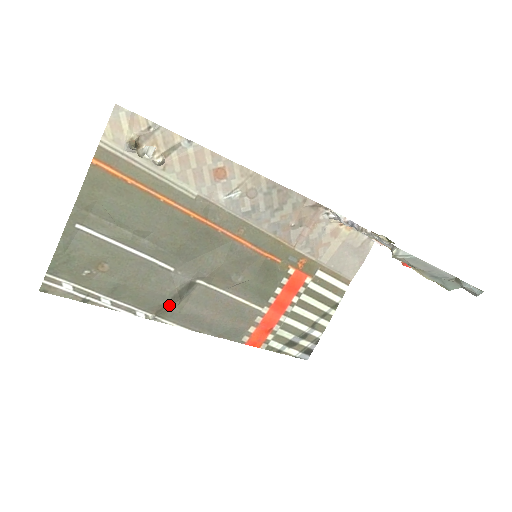
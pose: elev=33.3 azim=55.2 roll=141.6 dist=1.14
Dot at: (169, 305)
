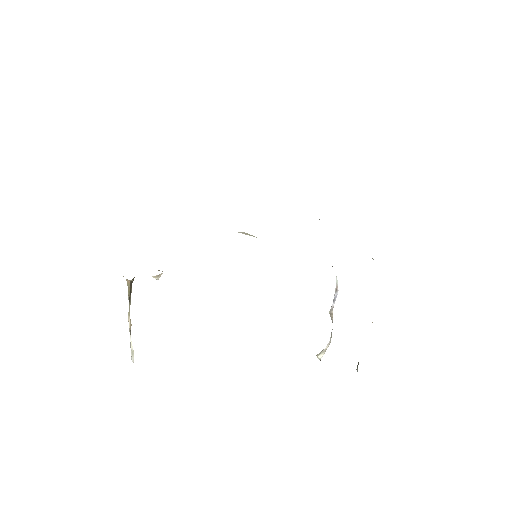
Dot at: occluded
